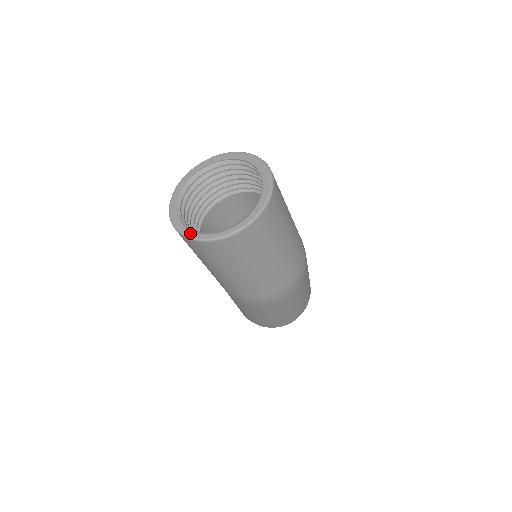
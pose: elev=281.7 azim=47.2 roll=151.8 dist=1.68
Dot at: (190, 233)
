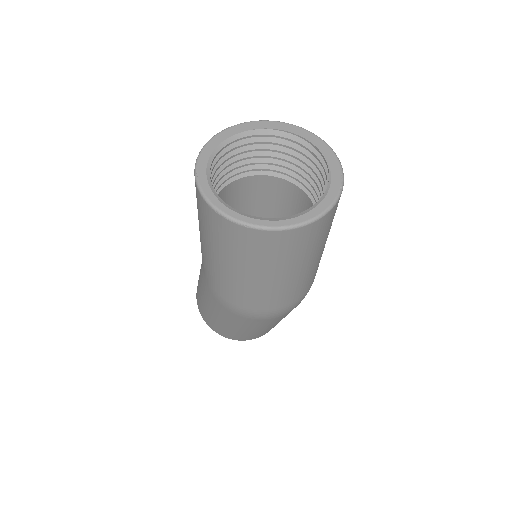
Dot at: (220, 205)
